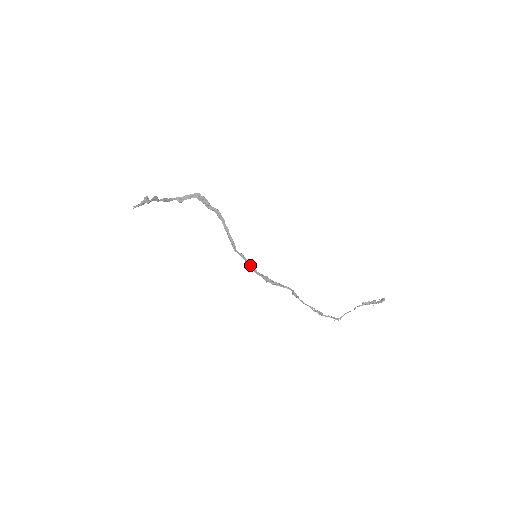
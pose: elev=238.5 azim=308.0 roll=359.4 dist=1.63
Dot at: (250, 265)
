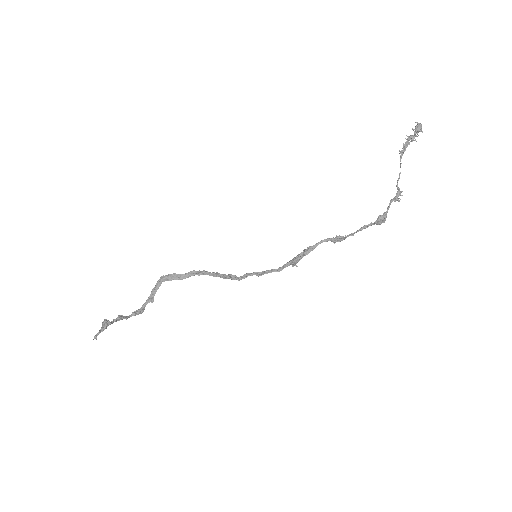
Dot at: (263, 272)
